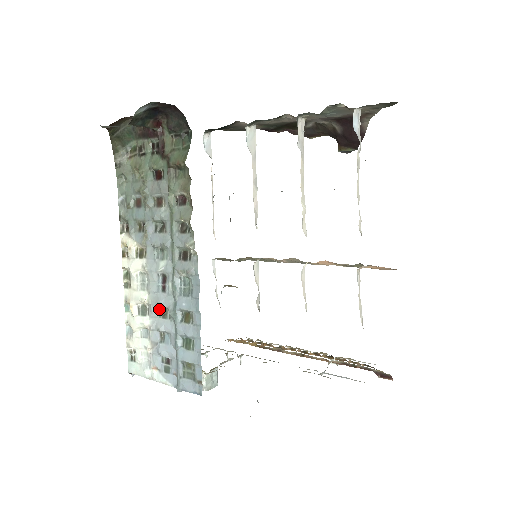
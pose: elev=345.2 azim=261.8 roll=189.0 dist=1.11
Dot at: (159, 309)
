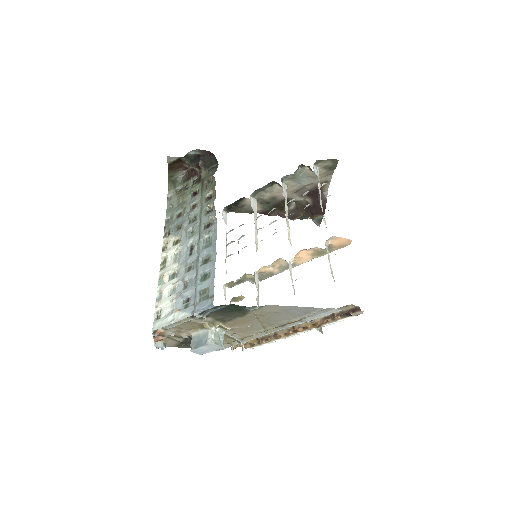
Dot at: (185, 268)
